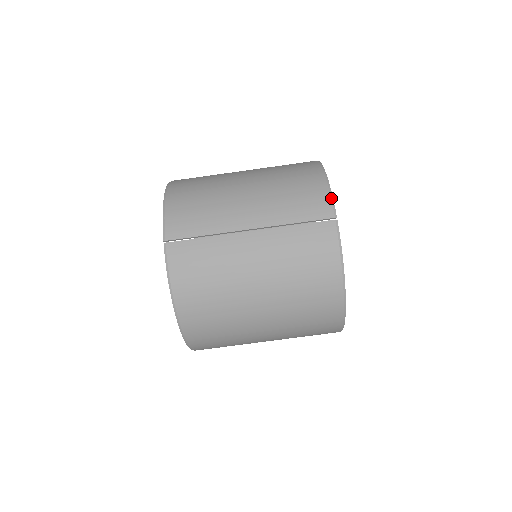
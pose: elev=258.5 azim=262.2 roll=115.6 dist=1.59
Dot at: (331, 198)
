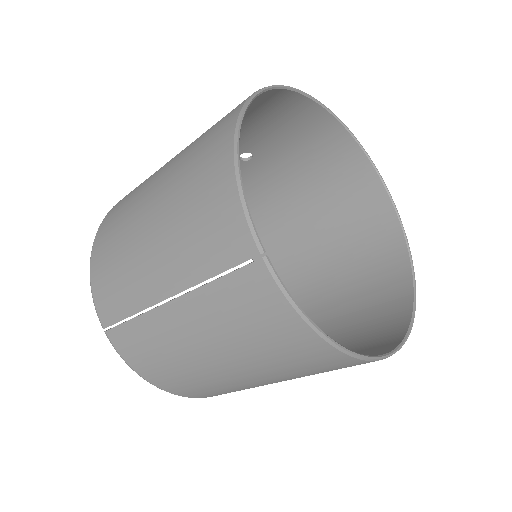
Dot at: (245, 216)
